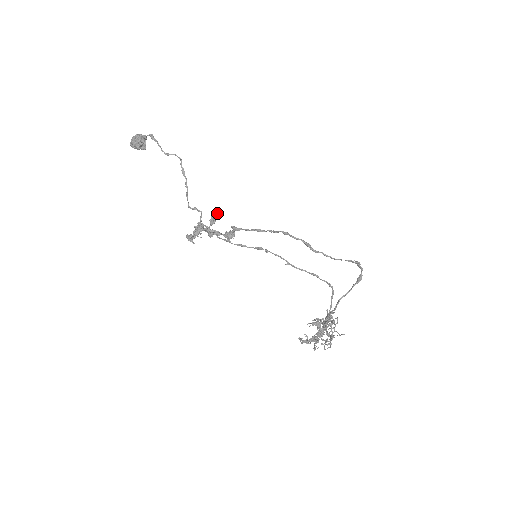
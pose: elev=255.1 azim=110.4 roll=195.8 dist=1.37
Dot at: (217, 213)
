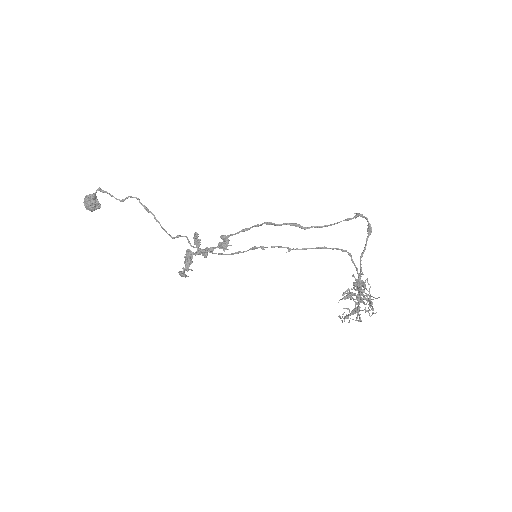
Dot at: (196, 234)
